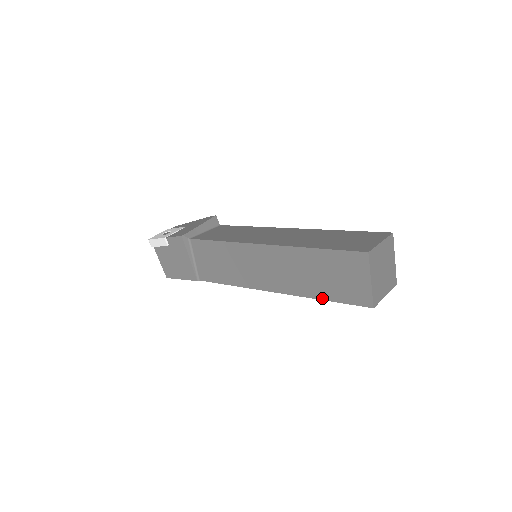
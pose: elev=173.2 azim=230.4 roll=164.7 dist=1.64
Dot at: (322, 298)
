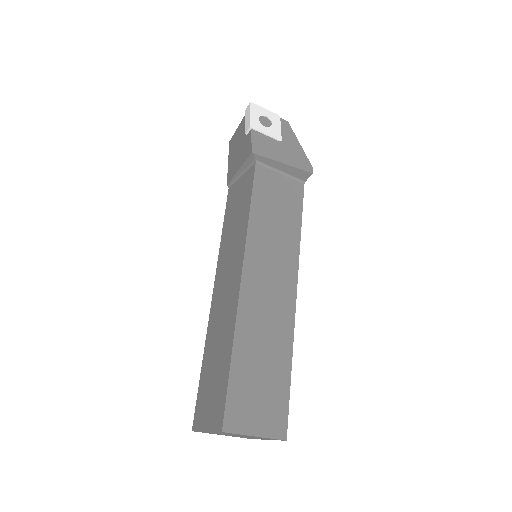
Dot at: (203, 363)
